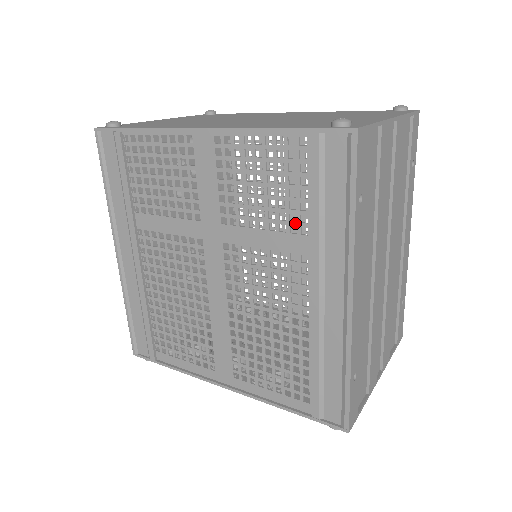
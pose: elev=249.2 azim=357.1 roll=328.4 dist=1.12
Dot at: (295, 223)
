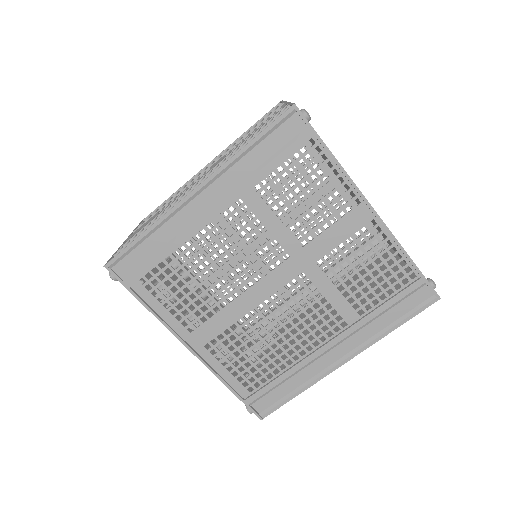
Dot at: (361, 304)
